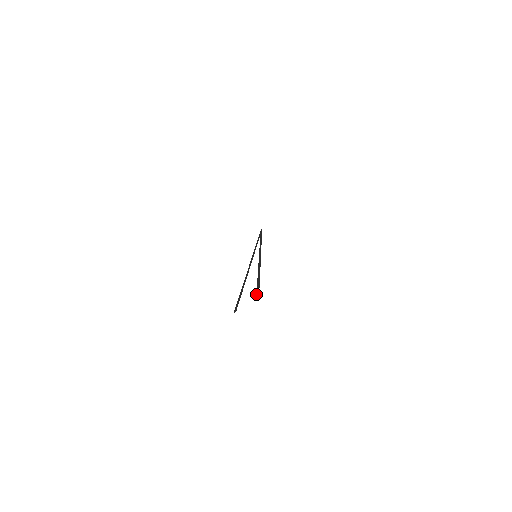
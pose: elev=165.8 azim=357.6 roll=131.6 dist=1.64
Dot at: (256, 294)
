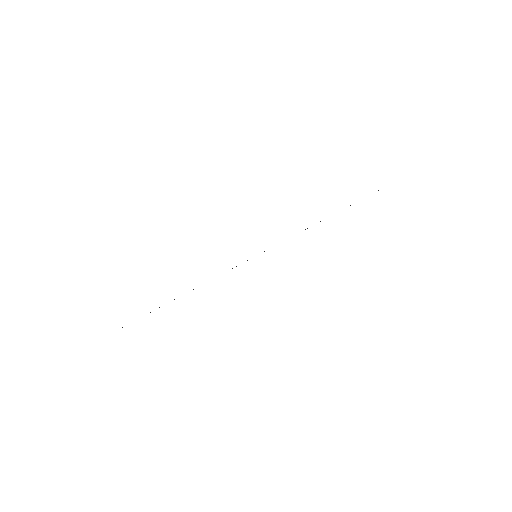
Dot at: occluded
